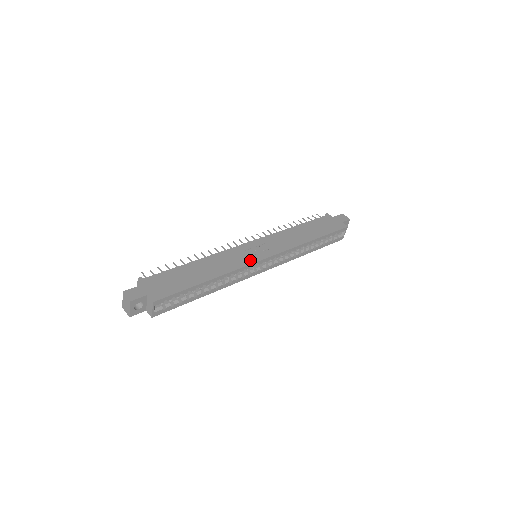
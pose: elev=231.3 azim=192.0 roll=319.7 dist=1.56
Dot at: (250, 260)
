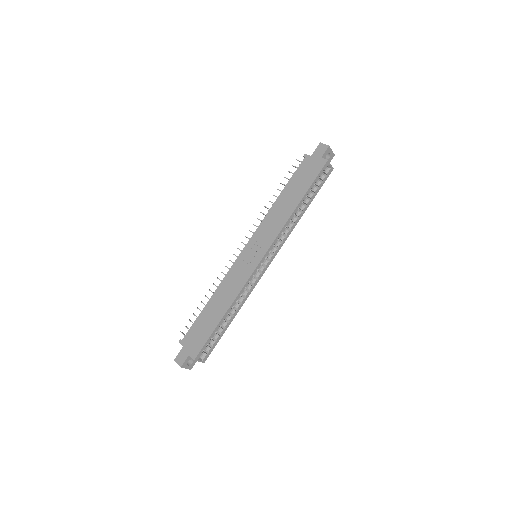
Dot at: (248, 272)
